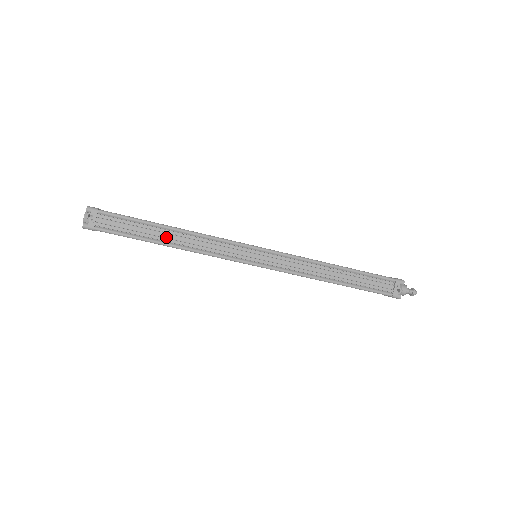
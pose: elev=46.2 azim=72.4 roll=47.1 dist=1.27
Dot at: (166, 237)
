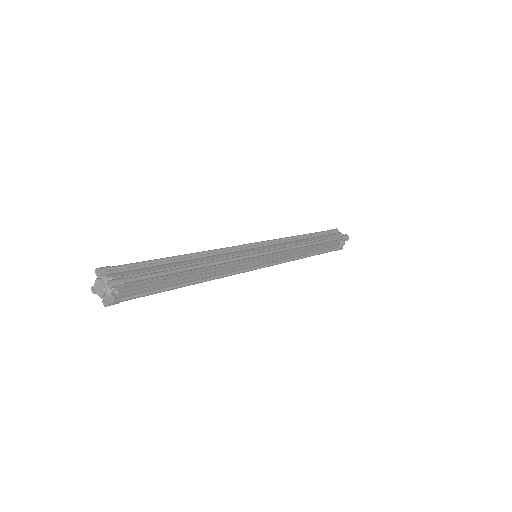
Dot at: (190, 278)
